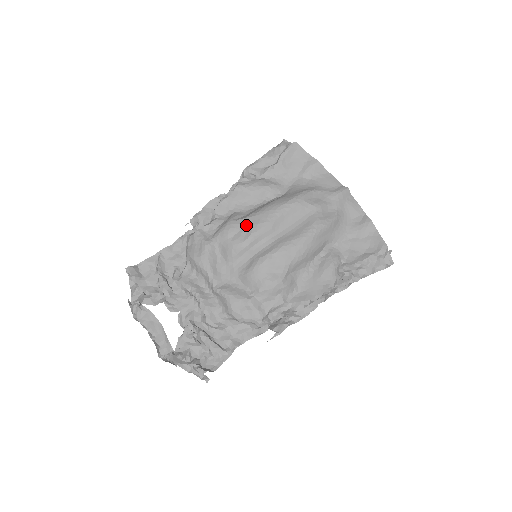
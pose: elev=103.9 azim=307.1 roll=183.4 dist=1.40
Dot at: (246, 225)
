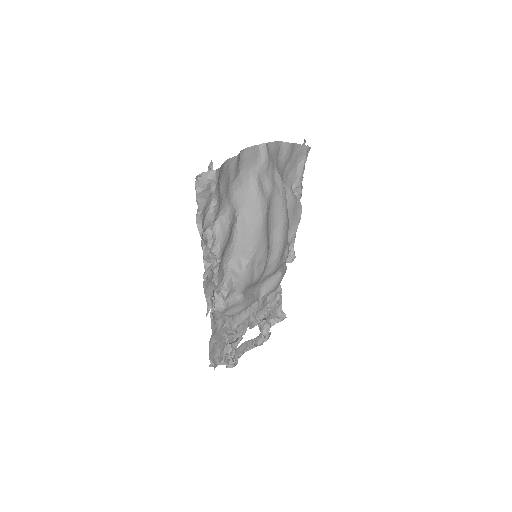
Dot at: (255, 263)
